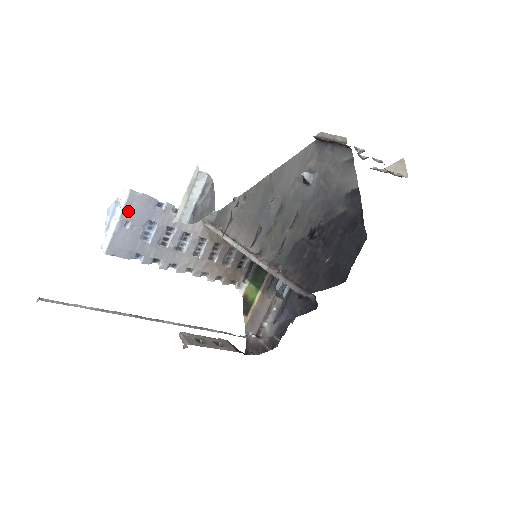
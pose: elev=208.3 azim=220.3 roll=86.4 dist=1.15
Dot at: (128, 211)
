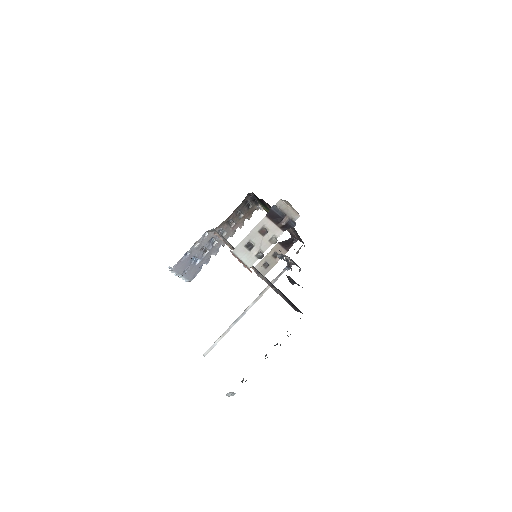
Dot at: (180, 271)
